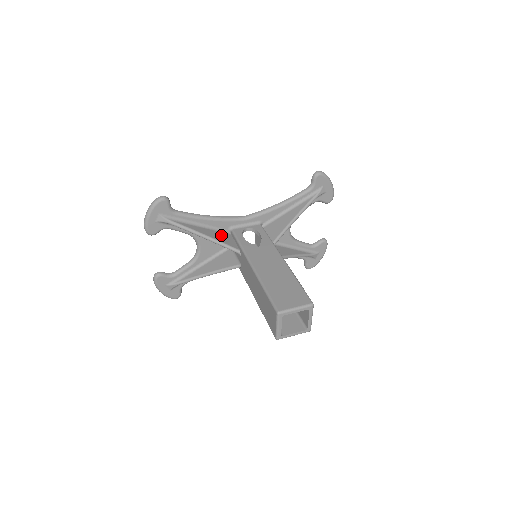
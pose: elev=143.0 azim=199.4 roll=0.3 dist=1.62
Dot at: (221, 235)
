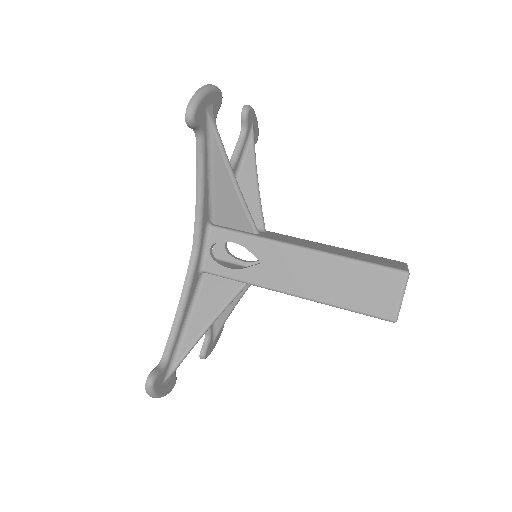
Dot at: (209, 293)
